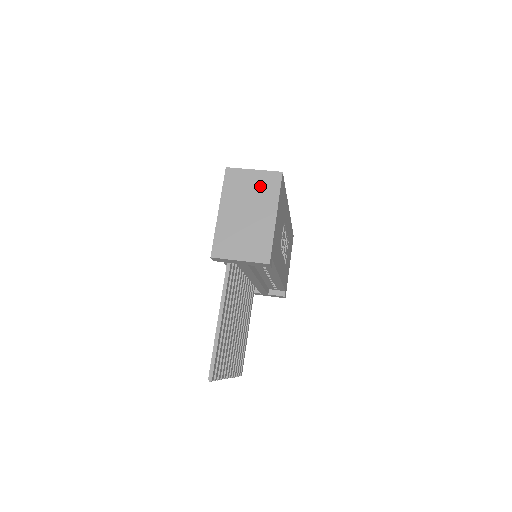
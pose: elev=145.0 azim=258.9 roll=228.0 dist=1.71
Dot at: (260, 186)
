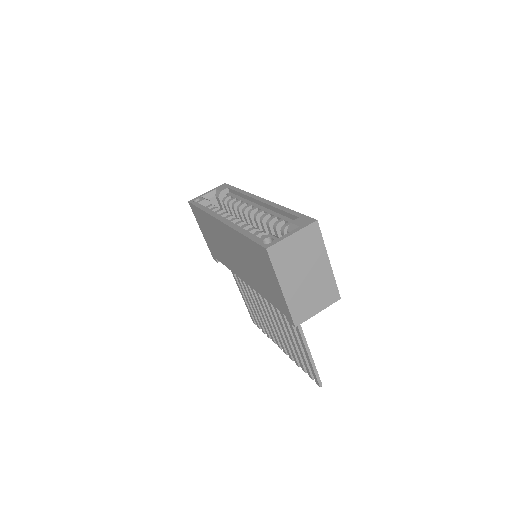
Dot at: (305, 245)
